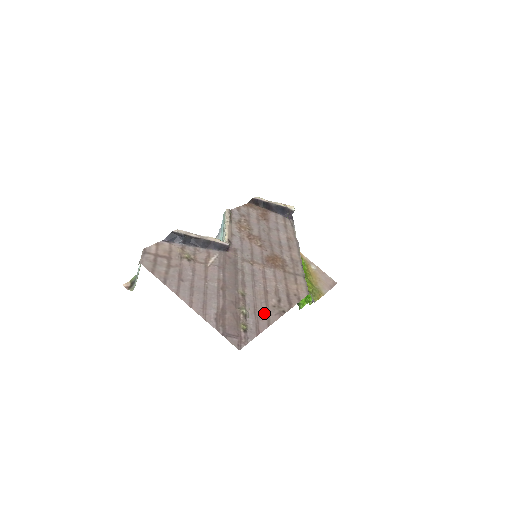
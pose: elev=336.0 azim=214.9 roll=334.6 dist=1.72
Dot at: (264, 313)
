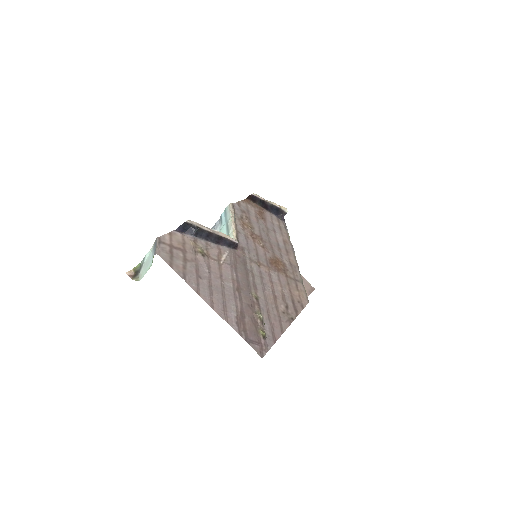
Dot at: (276, 319)
